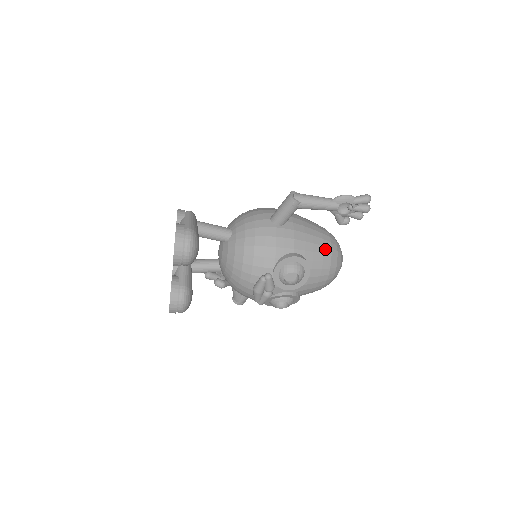
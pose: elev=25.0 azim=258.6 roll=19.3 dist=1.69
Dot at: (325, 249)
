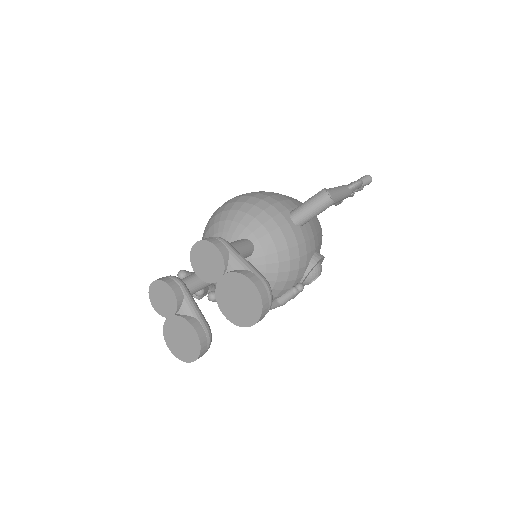
Dot at: (321, 233)
